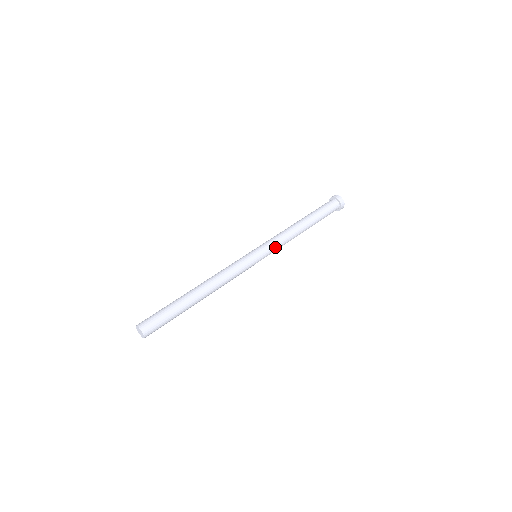
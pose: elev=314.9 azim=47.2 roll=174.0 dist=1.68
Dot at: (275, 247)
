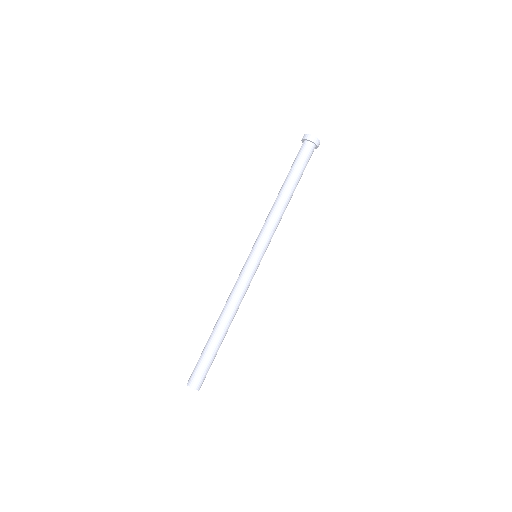
Dot at: occluded
